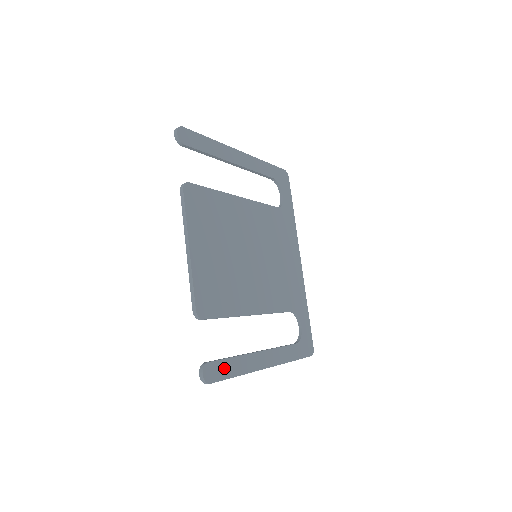
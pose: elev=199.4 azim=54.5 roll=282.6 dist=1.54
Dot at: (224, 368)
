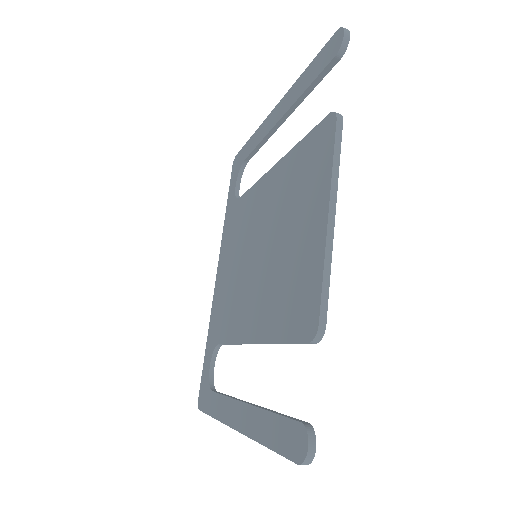
Dot at: occluded
